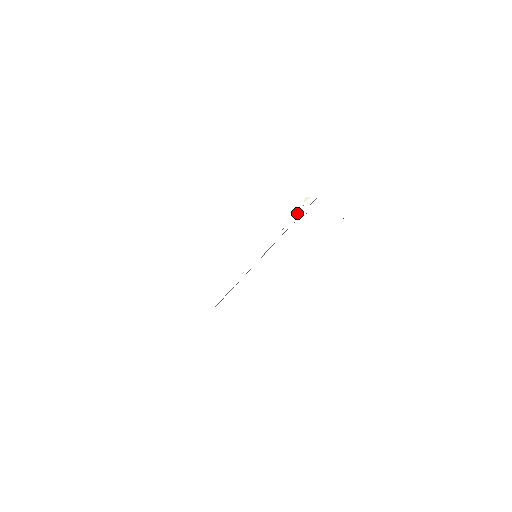
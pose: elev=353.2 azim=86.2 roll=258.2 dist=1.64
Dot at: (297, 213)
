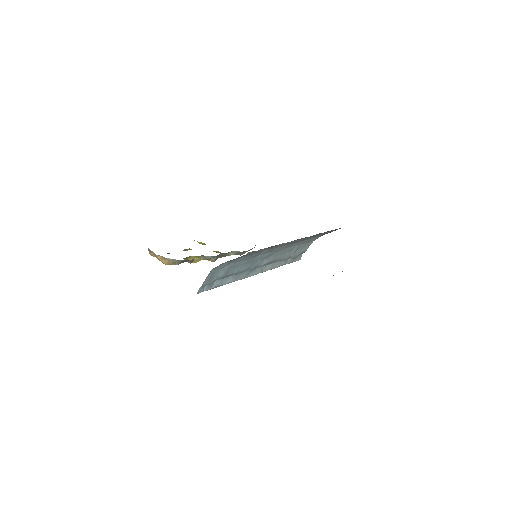
Dot at: occluded
